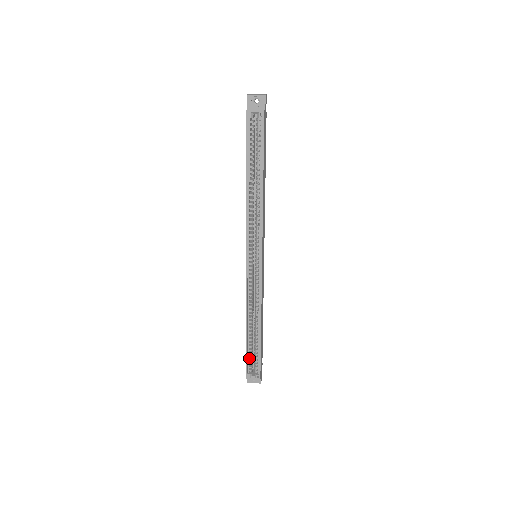
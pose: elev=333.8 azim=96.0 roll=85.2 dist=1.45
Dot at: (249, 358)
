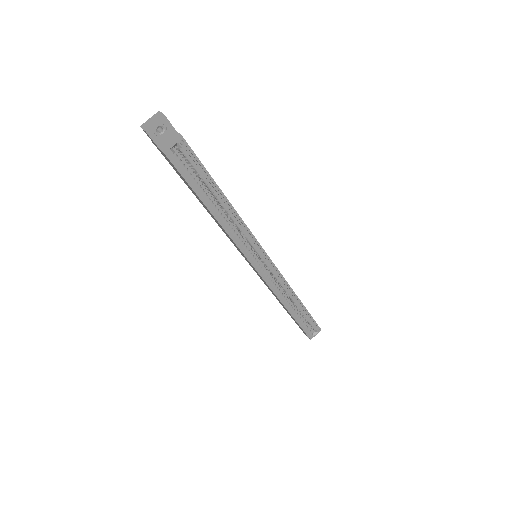
Dot at: (302, 325)
